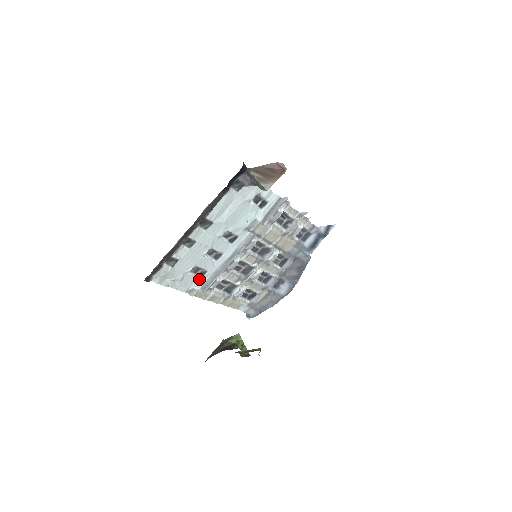
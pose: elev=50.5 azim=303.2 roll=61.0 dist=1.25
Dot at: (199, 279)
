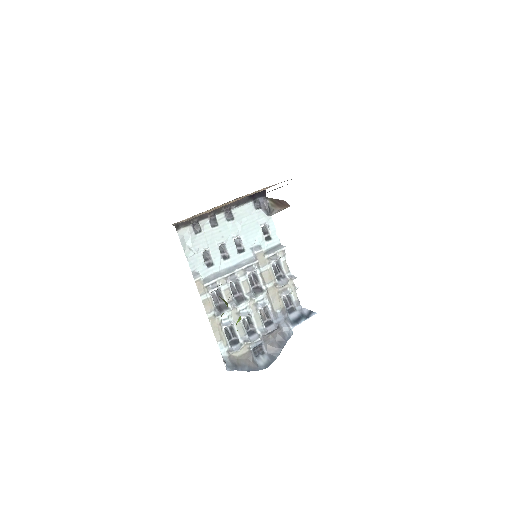
Dot at: (206, 268)
